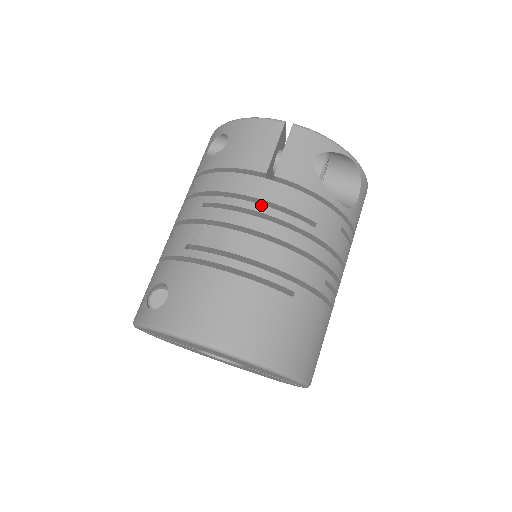
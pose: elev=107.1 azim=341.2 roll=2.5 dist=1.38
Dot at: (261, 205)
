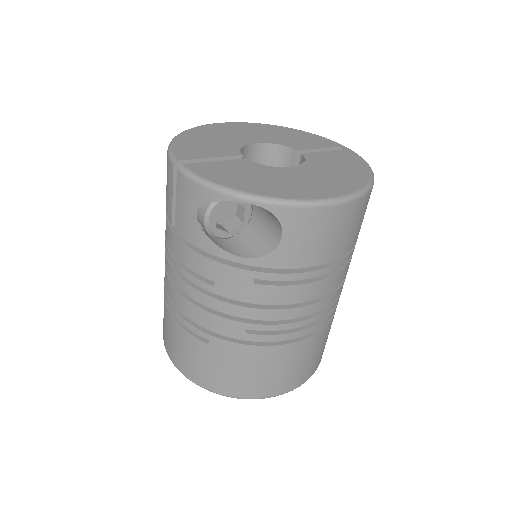
Dot at: (173, 259)
